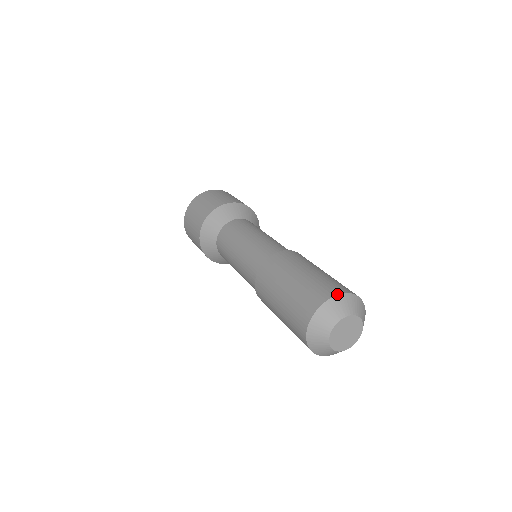
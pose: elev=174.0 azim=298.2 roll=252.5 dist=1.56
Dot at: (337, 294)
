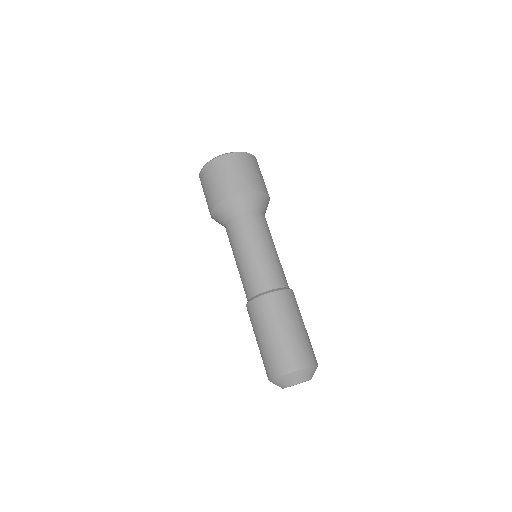
Dot at: (291, 372)
